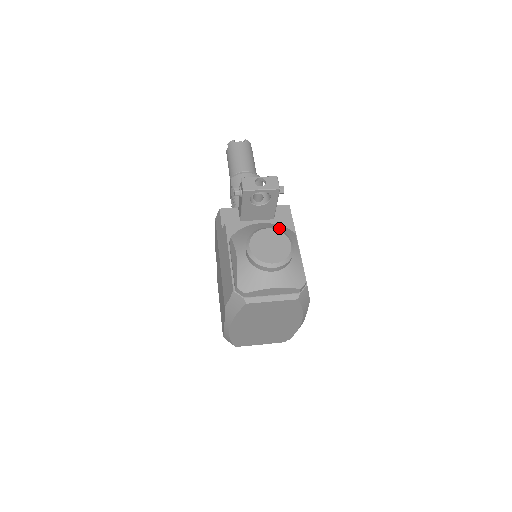
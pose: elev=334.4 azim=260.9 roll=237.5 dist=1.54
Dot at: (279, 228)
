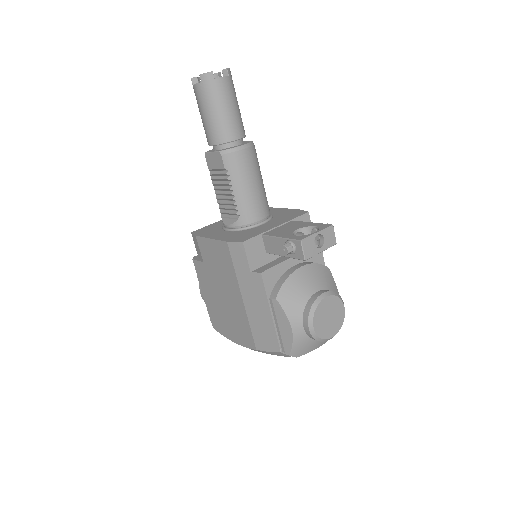
Dot at: (320, 273)
